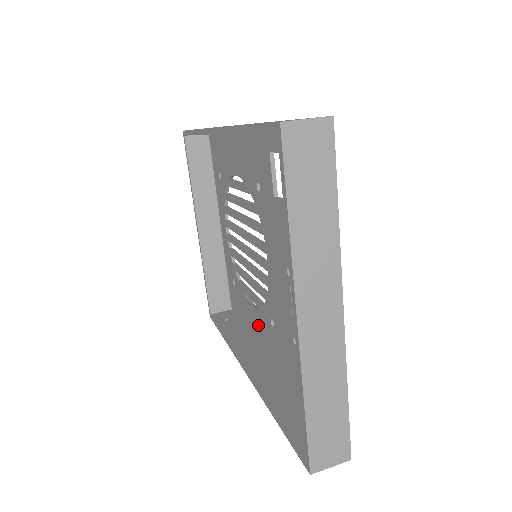
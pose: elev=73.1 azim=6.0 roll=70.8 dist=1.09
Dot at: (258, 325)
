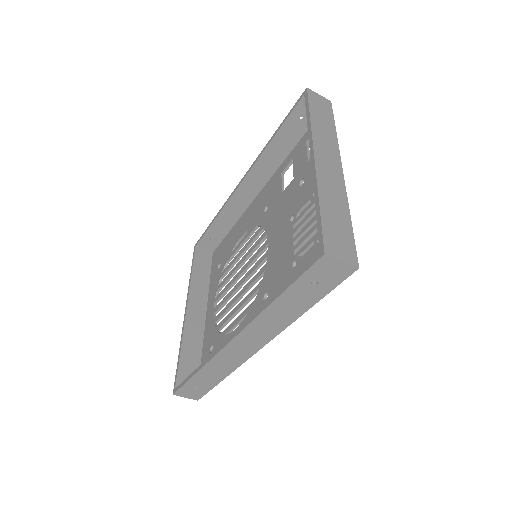
Dot at: occluded
